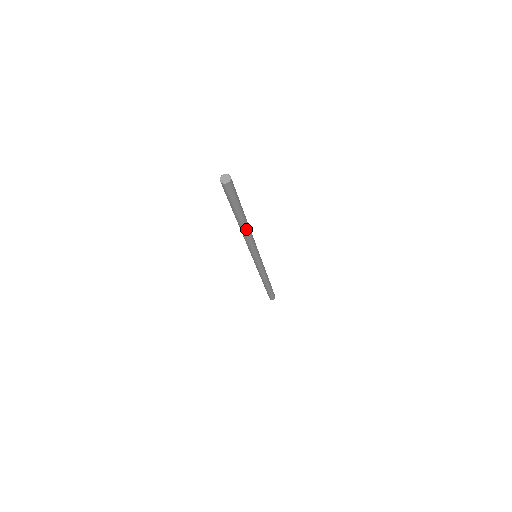
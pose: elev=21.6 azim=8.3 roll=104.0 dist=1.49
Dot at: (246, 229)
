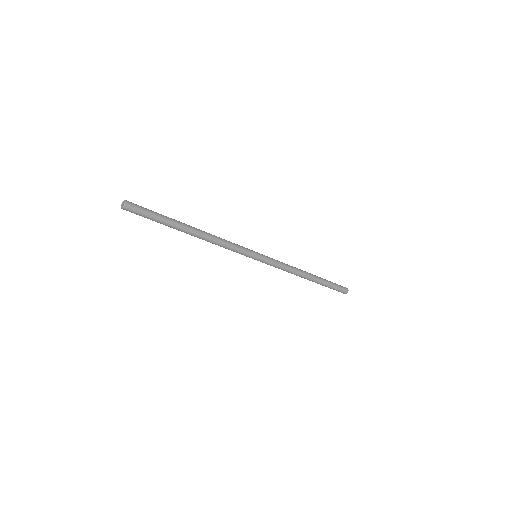
Dot at: (199, 238)
